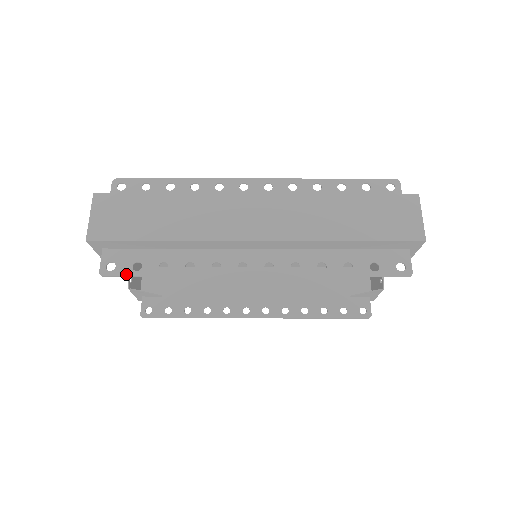
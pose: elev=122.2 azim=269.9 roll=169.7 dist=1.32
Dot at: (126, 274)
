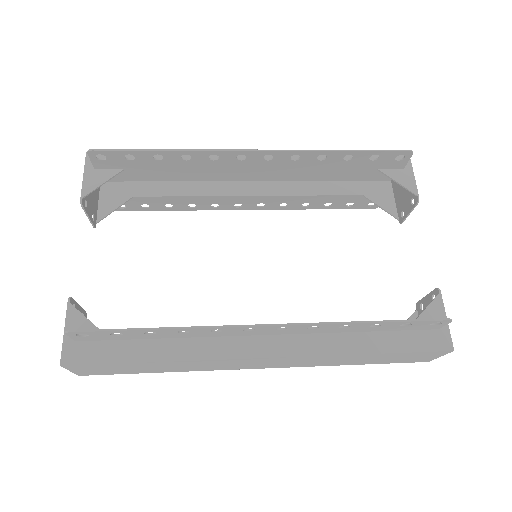
Dot at: (117, 151)
